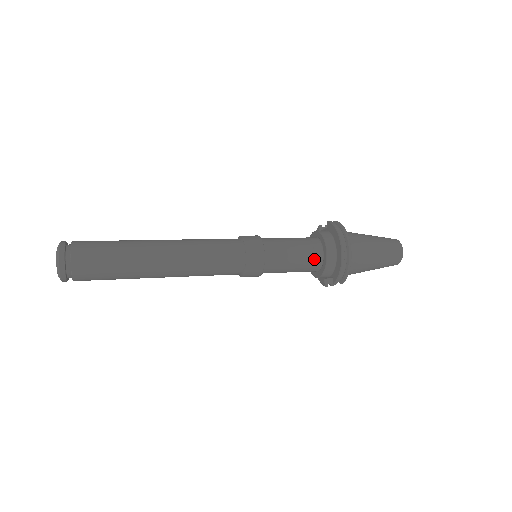
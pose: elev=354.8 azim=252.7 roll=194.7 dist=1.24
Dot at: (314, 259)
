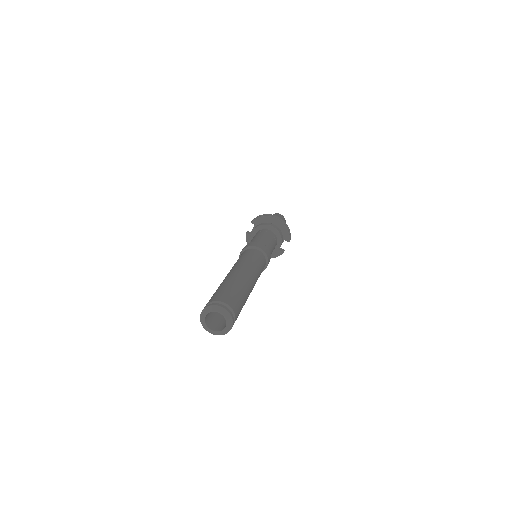
Dot at: (273, 236)
